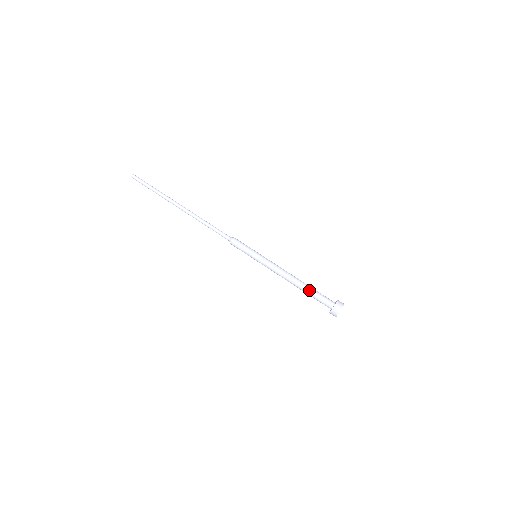
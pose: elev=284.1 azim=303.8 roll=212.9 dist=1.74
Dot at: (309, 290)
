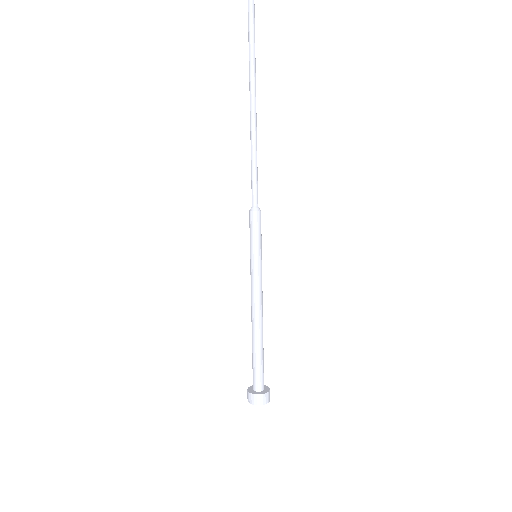
Dot at: (256, 351)
